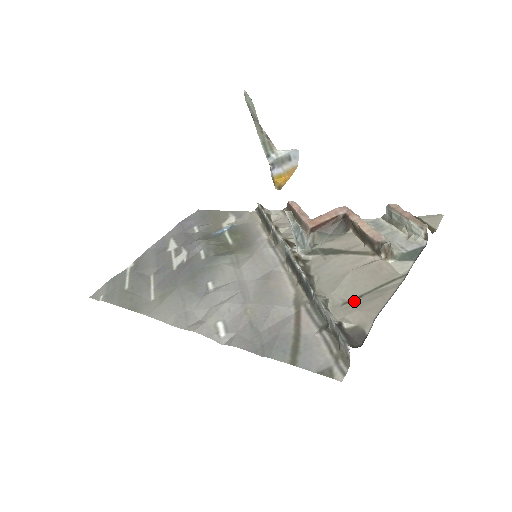
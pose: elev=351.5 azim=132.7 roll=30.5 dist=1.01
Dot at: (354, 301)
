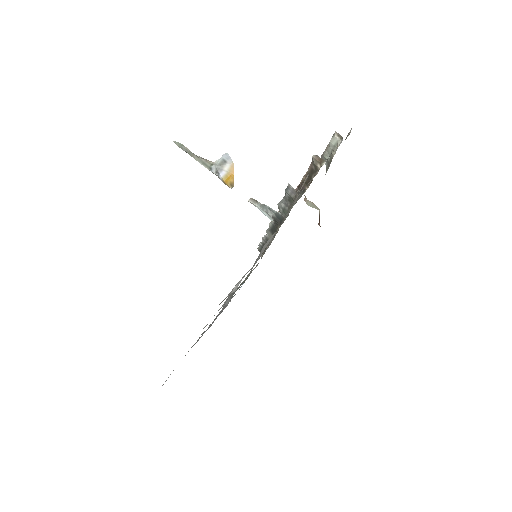
Dot at: occluded
